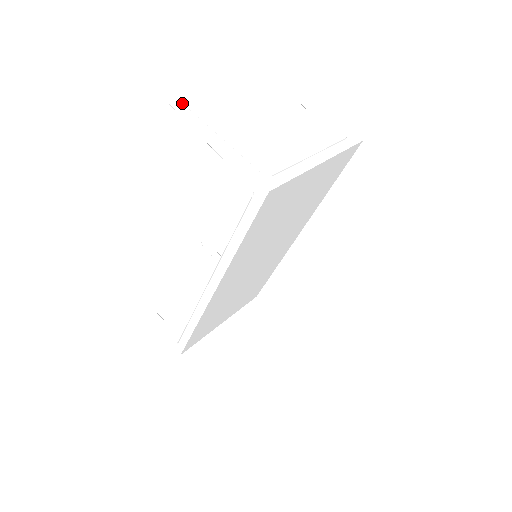
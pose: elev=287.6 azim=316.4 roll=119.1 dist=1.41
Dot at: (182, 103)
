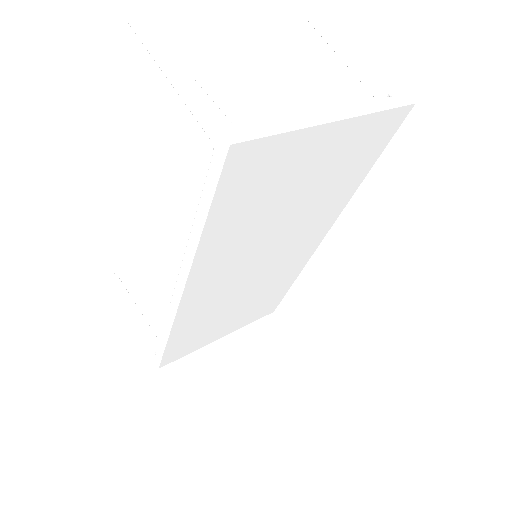
Dot at: occluded
